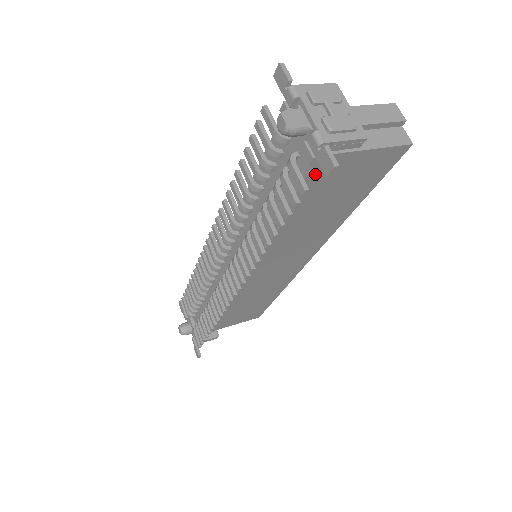
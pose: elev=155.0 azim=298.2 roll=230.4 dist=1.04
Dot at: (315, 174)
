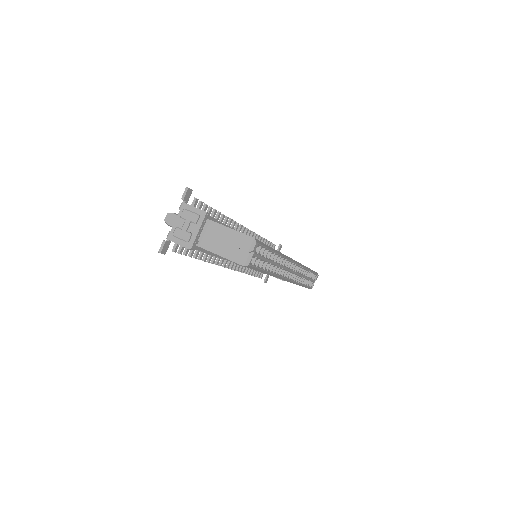
Dot at: occluded
